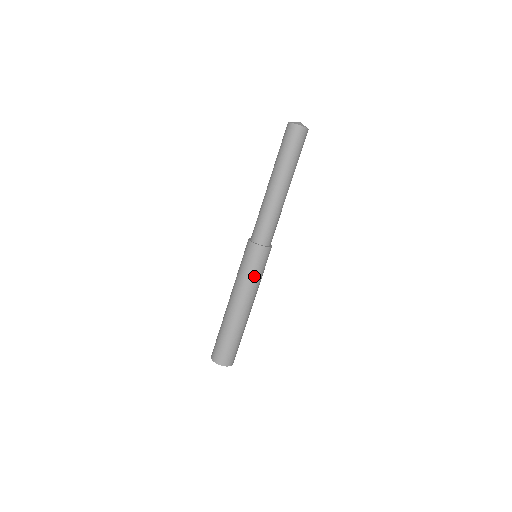
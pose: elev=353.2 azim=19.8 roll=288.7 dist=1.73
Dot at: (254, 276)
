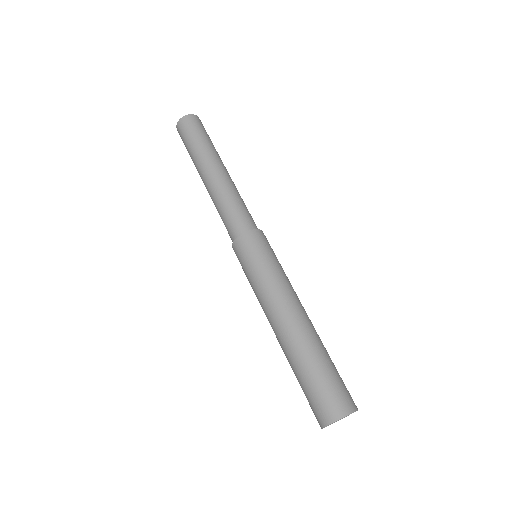
Dot at: (274, 267)
